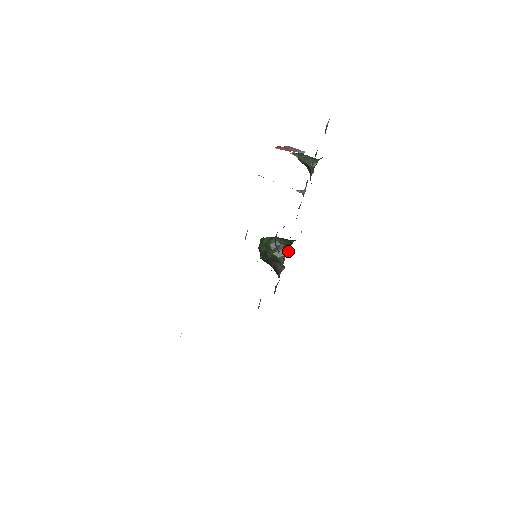
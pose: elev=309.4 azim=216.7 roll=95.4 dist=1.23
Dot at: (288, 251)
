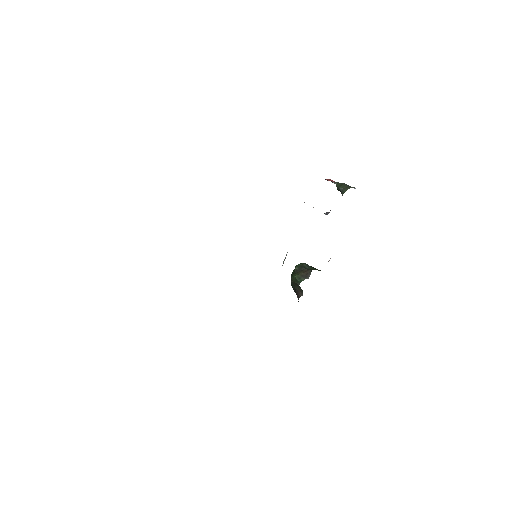
Dot at: (309, 276)
